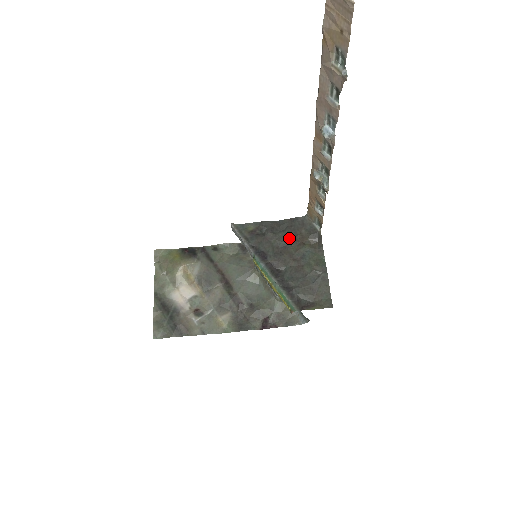
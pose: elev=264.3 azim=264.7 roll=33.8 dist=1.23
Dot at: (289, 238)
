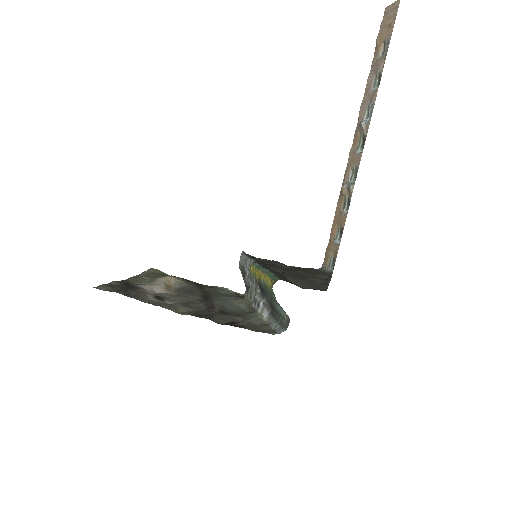
Dot at: (296, 268)
